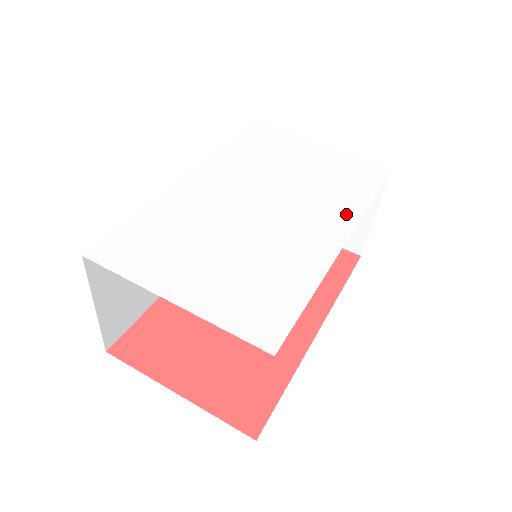
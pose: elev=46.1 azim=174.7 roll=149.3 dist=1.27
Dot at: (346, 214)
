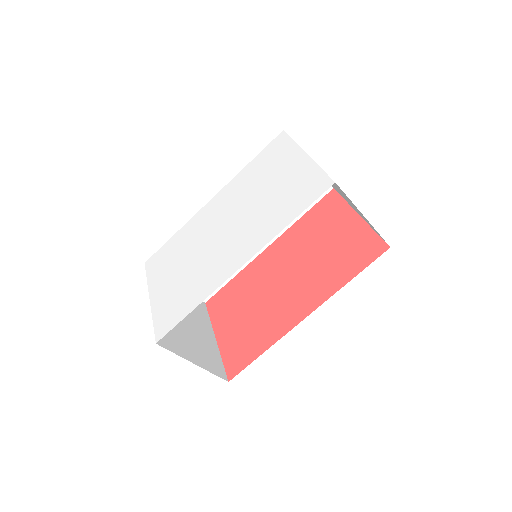
Dot at: (259, 241)
